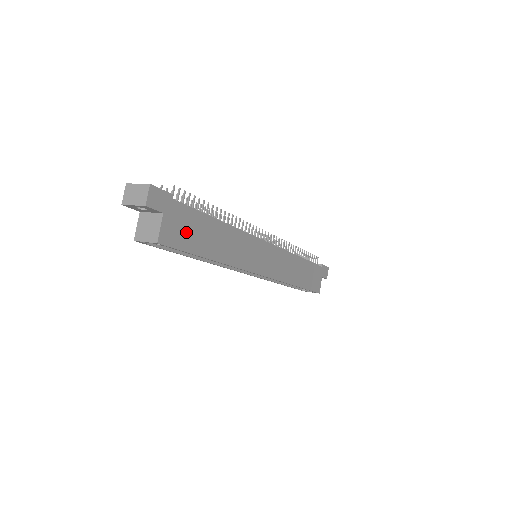
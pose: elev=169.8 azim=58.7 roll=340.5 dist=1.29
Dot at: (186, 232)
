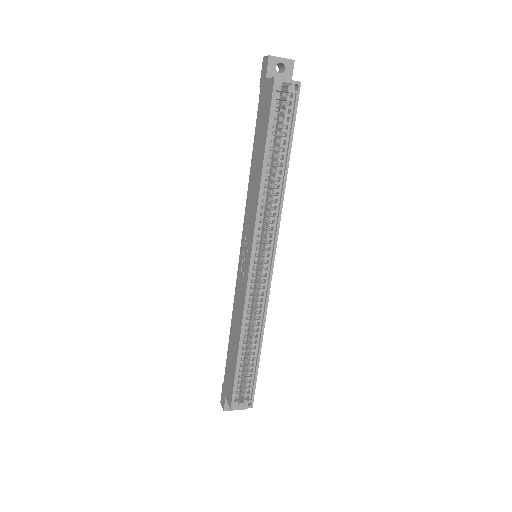
Dot at: occluded
